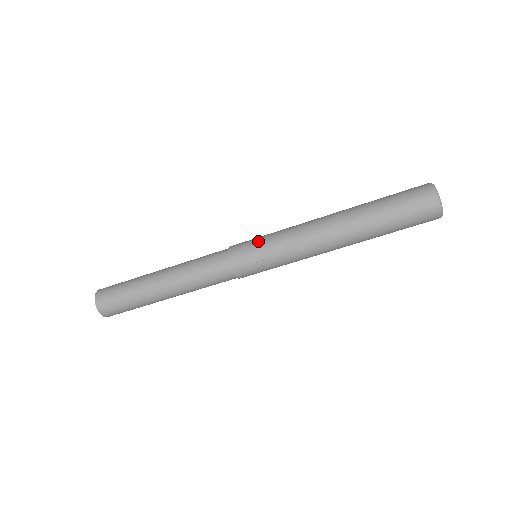
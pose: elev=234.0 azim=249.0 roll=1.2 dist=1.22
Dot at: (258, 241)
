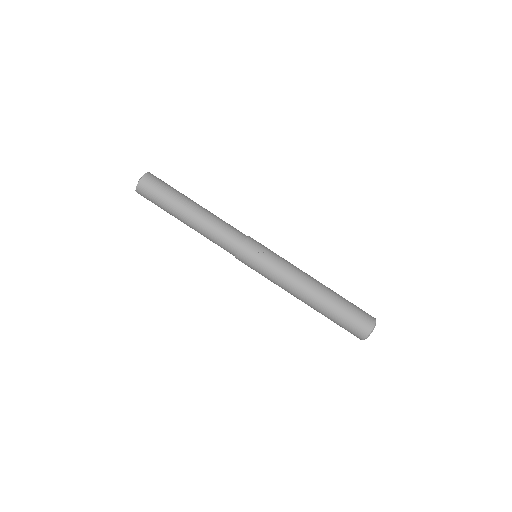
Dot at: (269, 249)
